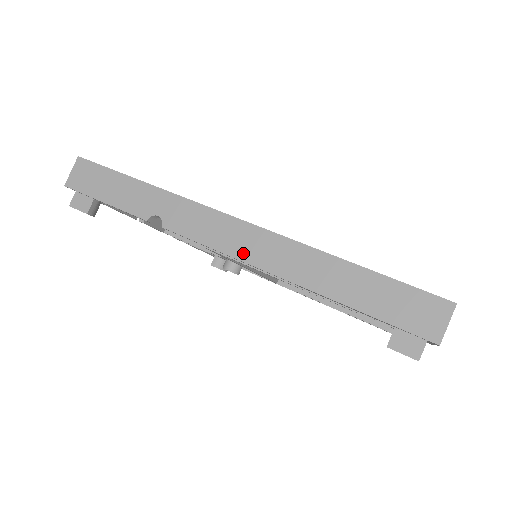
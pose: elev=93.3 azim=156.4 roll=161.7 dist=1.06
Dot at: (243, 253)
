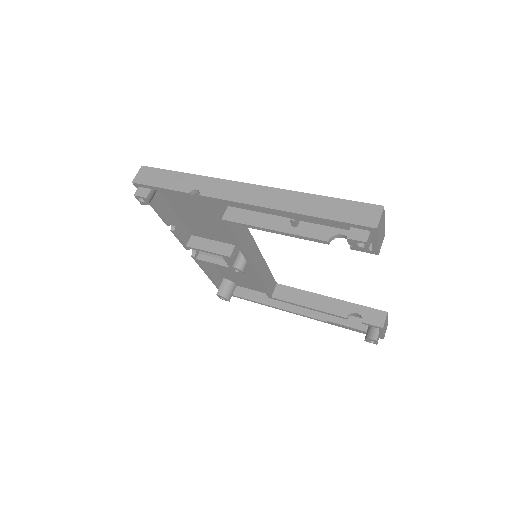
Dot at: (253, 201)
